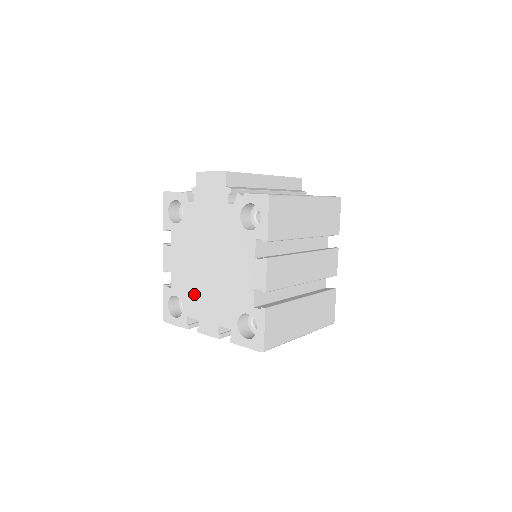
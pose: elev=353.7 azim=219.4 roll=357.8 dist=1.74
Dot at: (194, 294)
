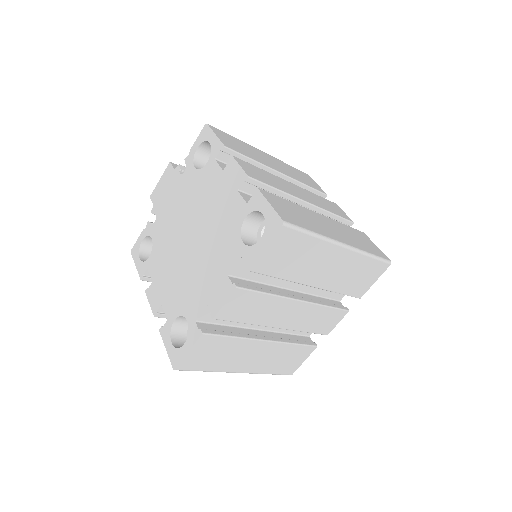
Dot at: (190, 287)
